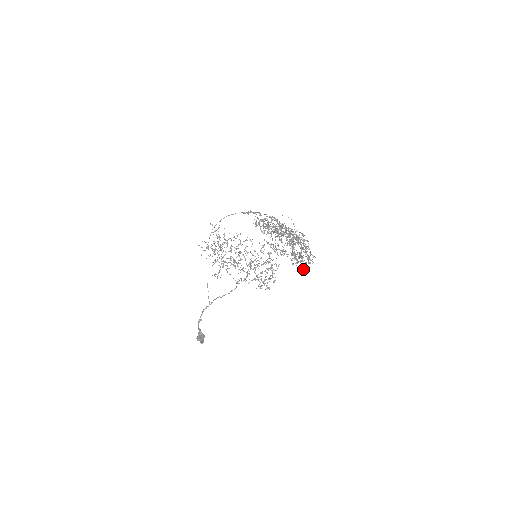
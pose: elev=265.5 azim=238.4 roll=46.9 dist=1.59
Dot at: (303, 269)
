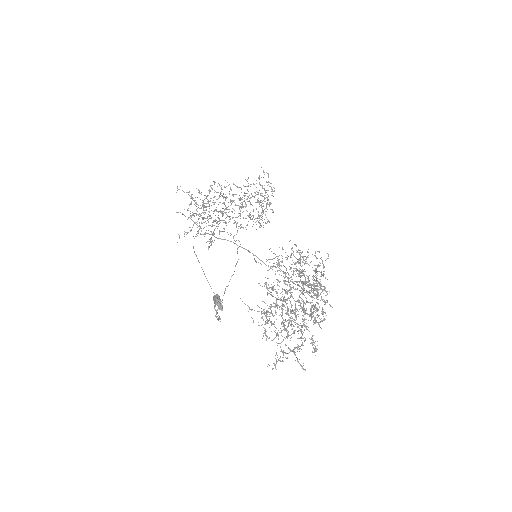
Dot at: (318, 286)
